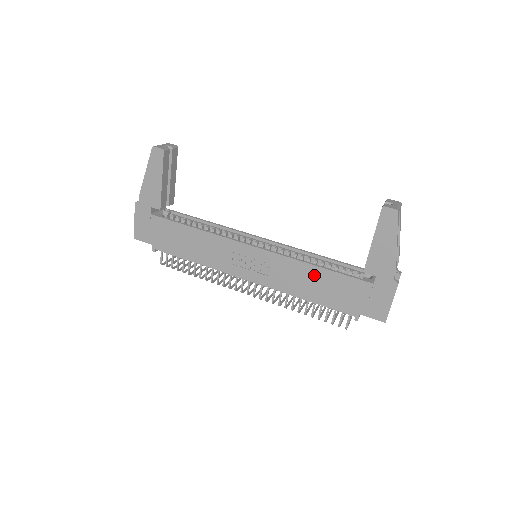
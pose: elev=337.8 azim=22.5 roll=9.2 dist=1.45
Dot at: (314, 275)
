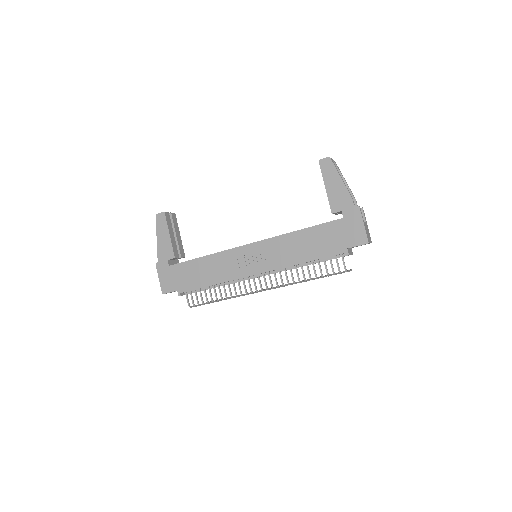
Dot at: (300, 238)
